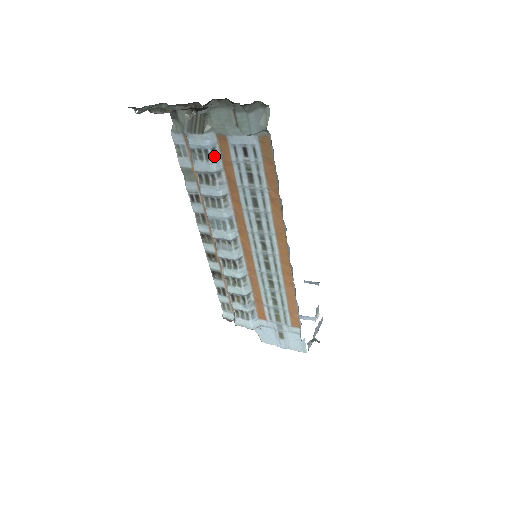
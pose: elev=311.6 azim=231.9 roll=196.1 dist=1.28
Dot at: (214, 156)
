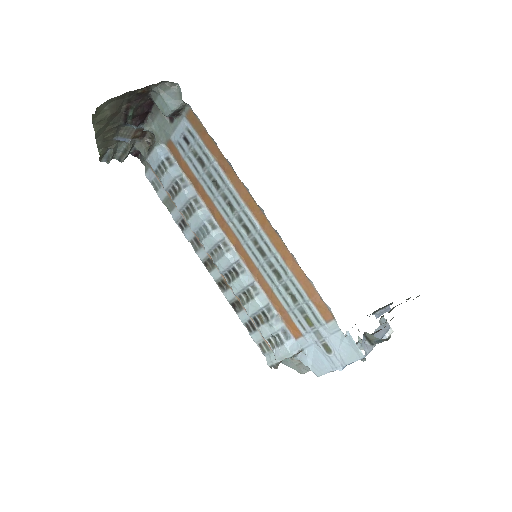
Dot at: (170, 164)
